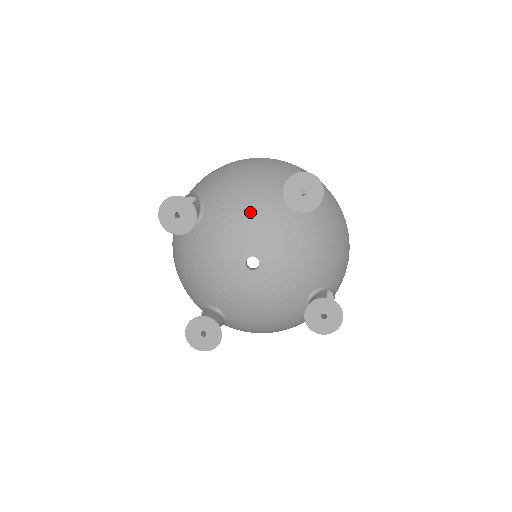
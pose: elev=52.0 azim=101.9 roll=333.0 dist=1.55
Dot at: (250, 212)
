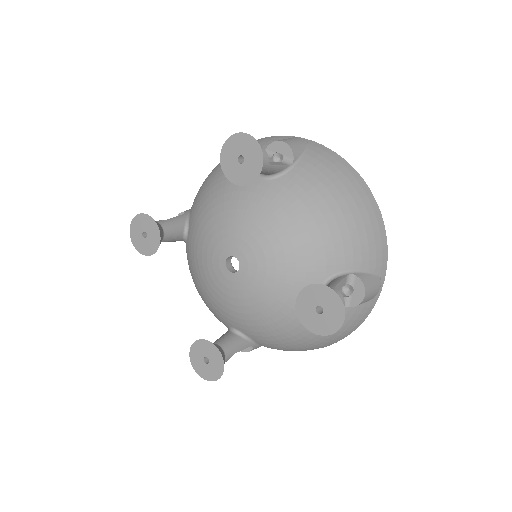
Dot at: (218, 206)
